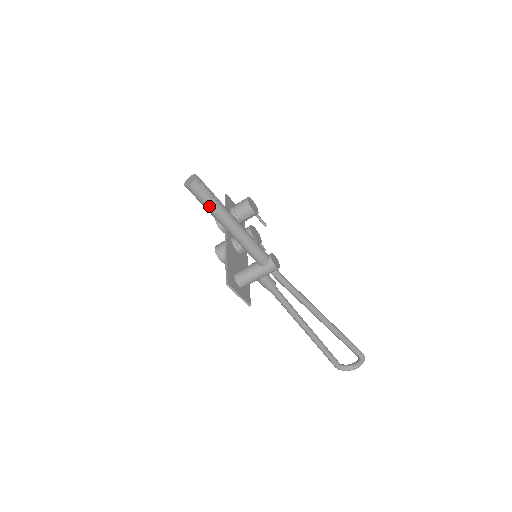
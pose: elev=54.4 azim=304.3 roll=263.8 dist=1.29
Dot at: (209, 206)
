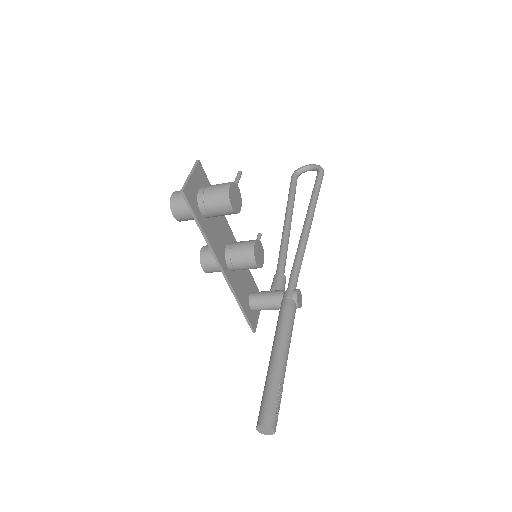
Dot at: occluded
